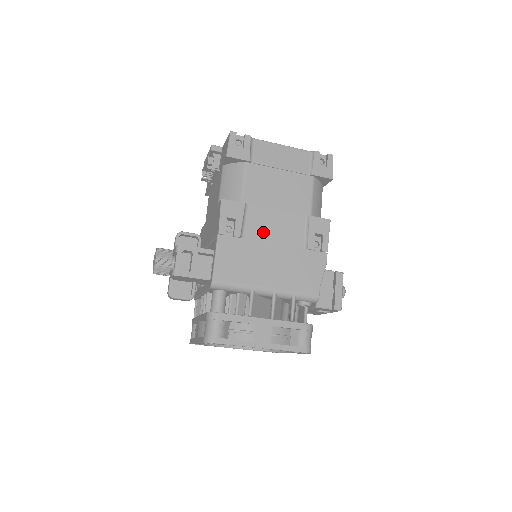
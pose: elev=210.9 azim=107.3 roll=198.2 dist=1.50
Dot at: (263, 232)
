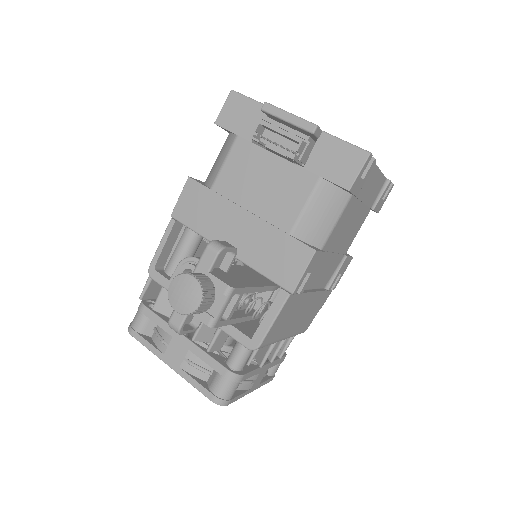
Dot at: (315, 280)
